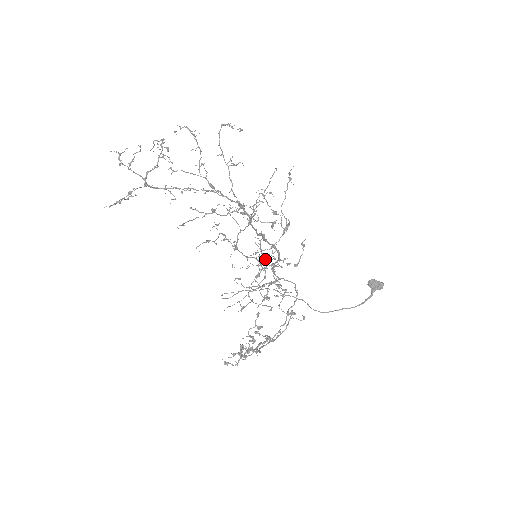
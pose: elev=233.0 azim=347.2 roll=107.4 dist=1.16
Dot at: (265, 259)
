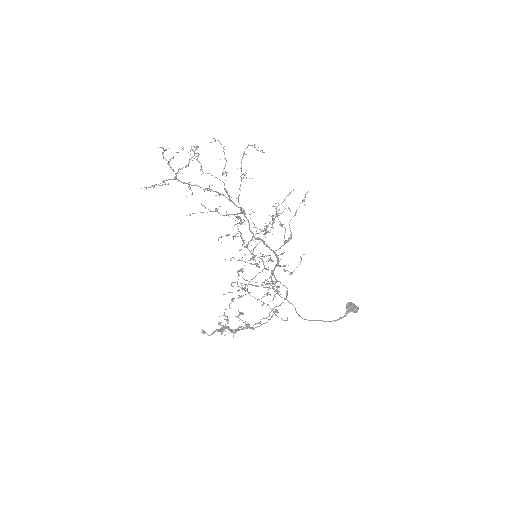
Dot at: occluded
